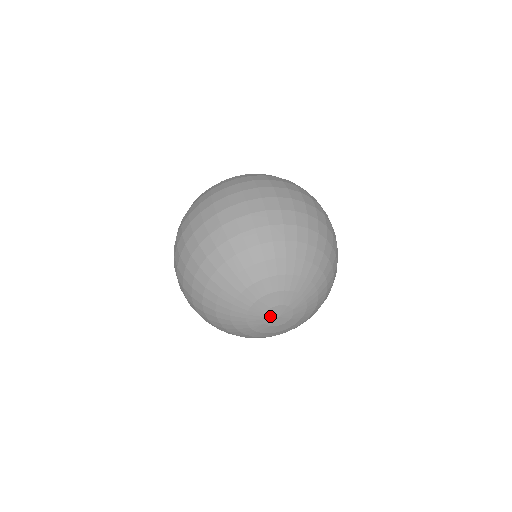
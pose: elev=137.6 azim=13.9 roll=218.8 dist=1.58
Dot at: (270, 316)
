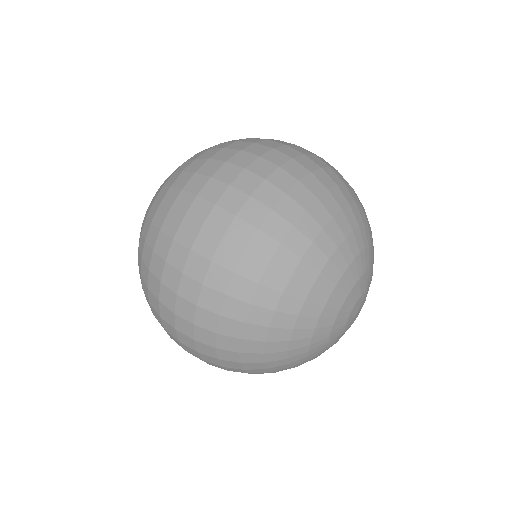
Dot at: (355, 311)
